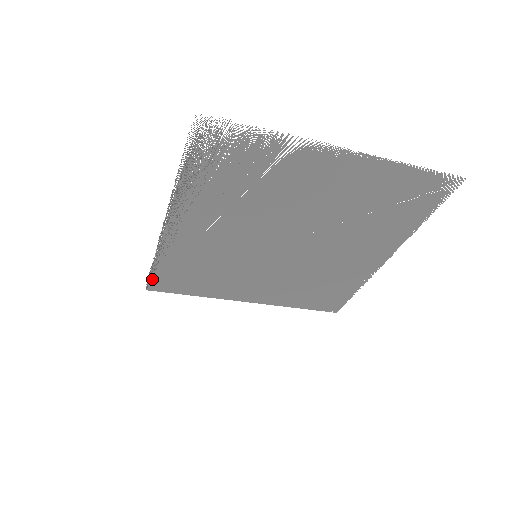
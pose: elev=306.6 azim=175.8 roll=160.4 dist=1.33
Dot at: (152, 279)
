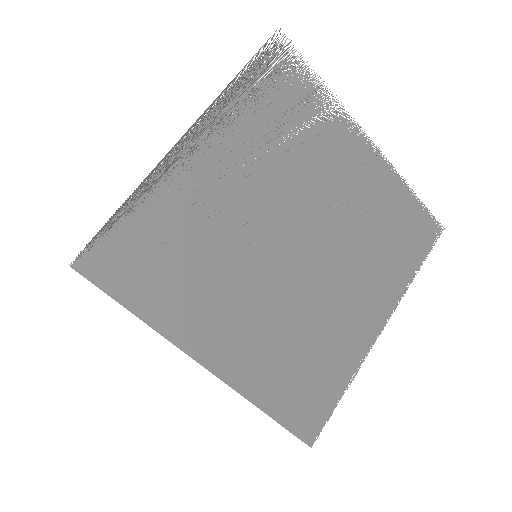
Dot at: (98, 242)
